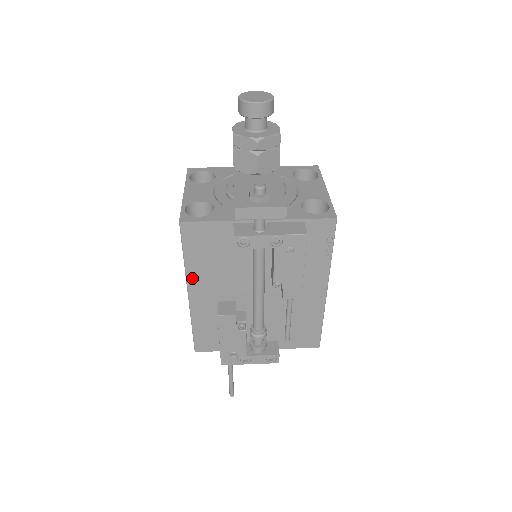
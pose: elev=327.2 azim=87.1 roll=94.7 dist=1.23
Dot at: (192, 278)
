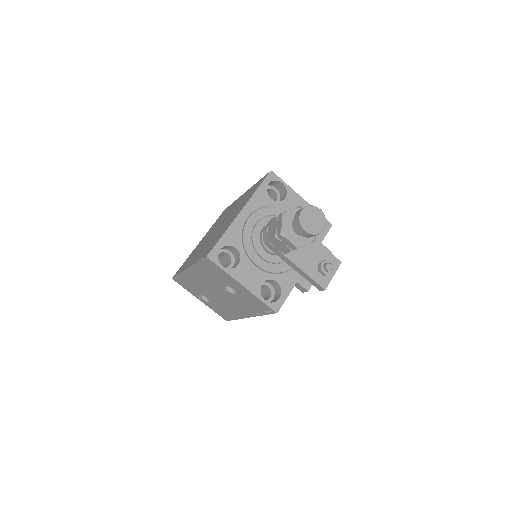
Dot at: occluded
